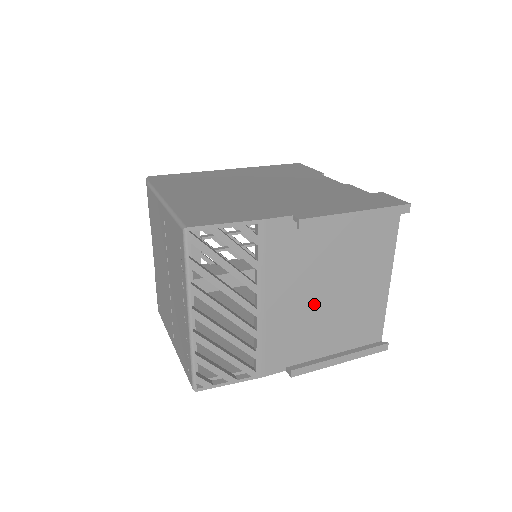
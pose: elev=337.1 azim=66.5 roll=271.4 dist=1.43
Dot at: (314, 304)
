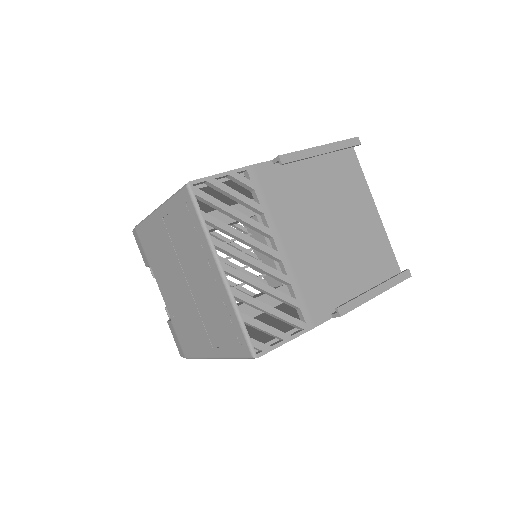
Dot at: (326, 242)
